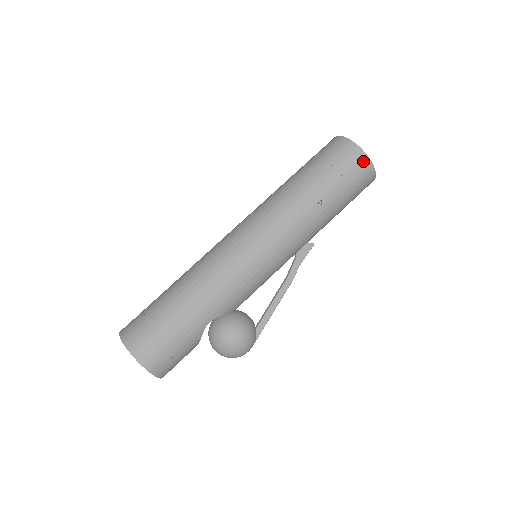
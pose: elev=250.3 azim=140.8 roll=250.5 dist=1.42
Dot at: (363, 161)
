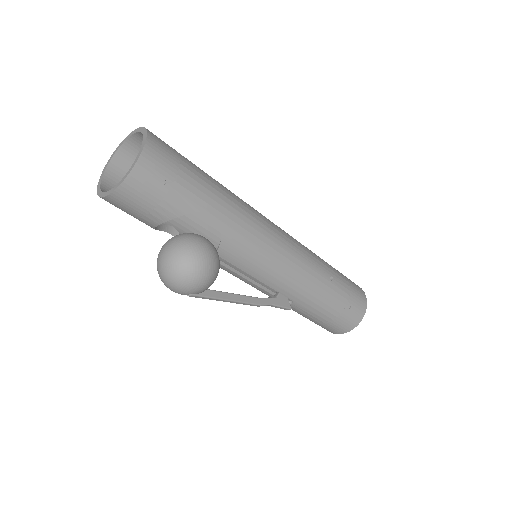
Dot at: (363, 300)
